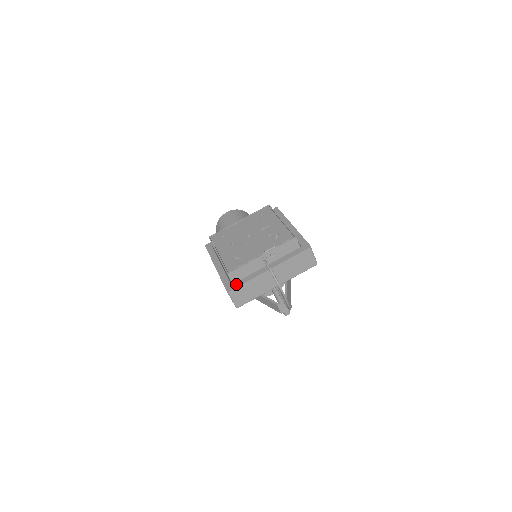
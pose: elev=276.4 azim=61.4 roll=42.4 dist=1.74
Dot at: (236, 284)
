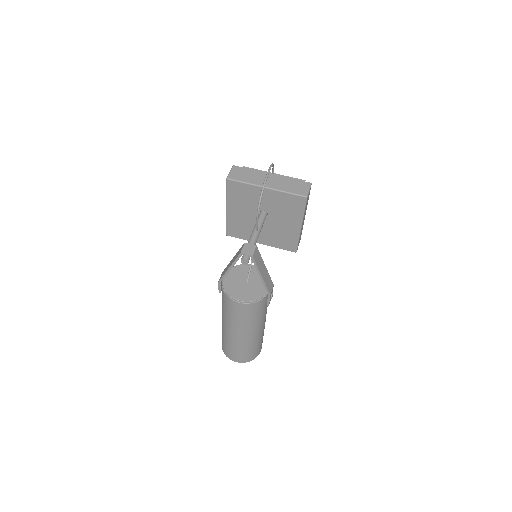
Dot at: occluded
